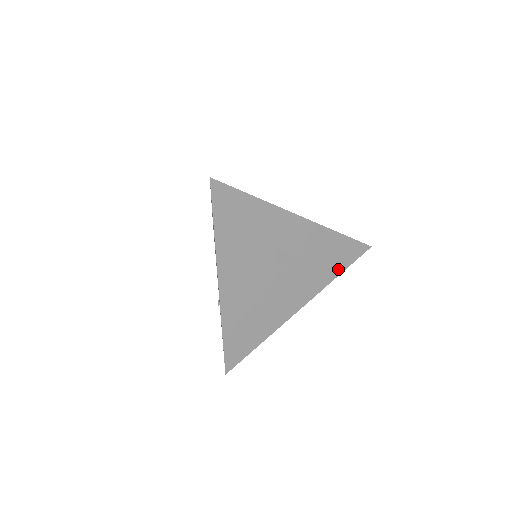
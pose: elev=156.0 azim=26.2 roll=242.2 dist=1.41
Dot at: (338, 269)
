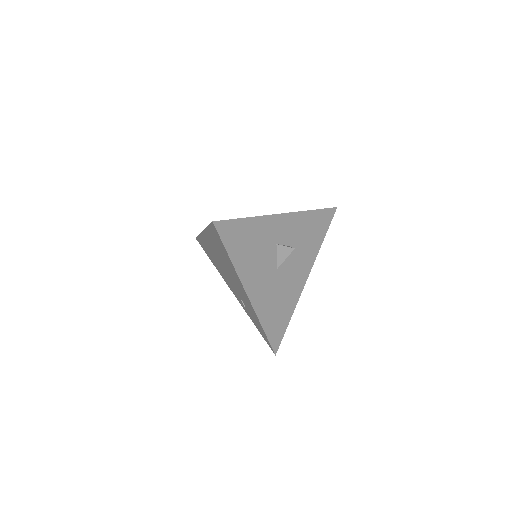
Dot at: (321, 236)
